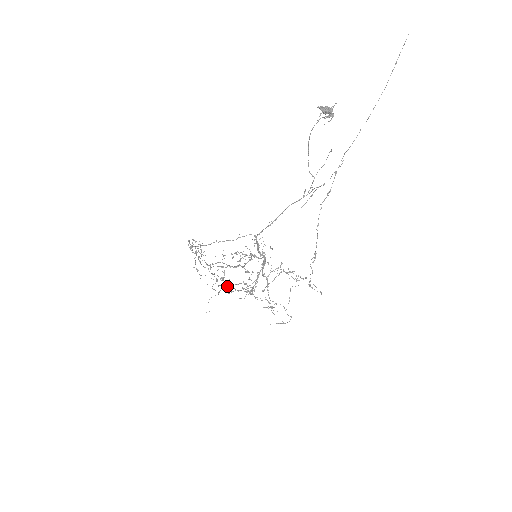
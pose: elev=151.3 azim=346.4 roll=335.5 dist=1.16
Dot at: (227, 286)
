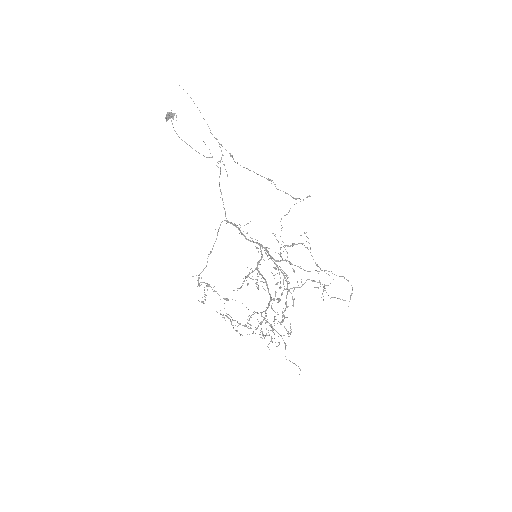
Dot at: occluded
